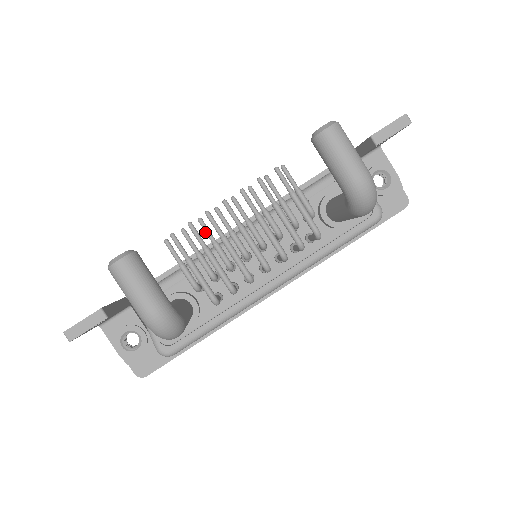
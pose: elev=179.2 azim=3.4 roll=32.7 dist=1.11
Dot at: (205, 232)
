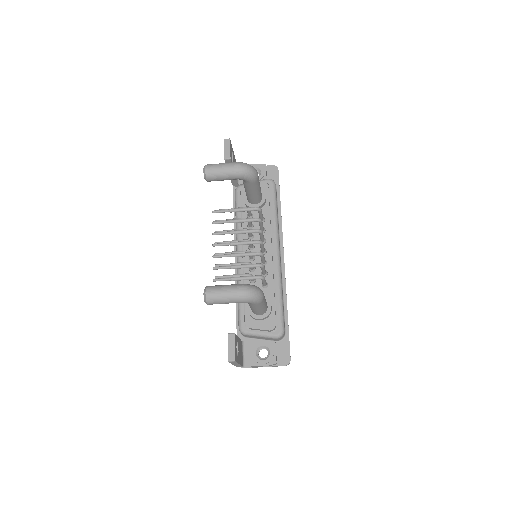
Dot at: occluded
